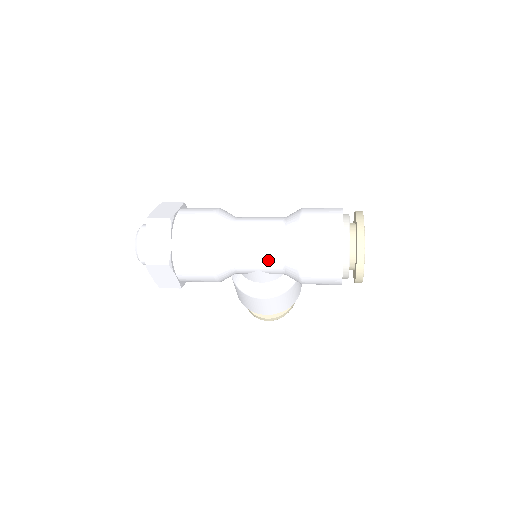
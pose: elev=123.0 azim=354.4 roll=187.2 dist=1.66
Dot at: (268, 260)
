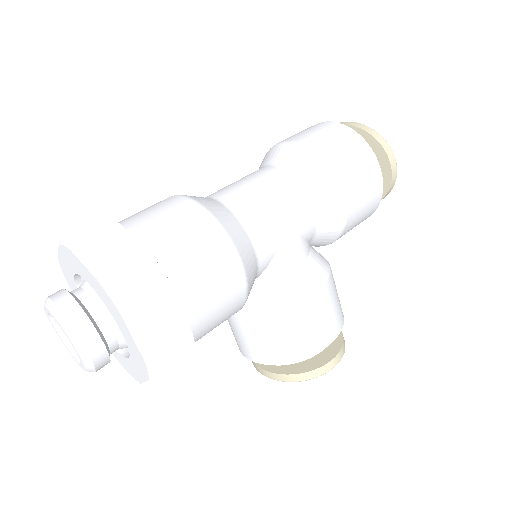
Dot at: (290, 199)
